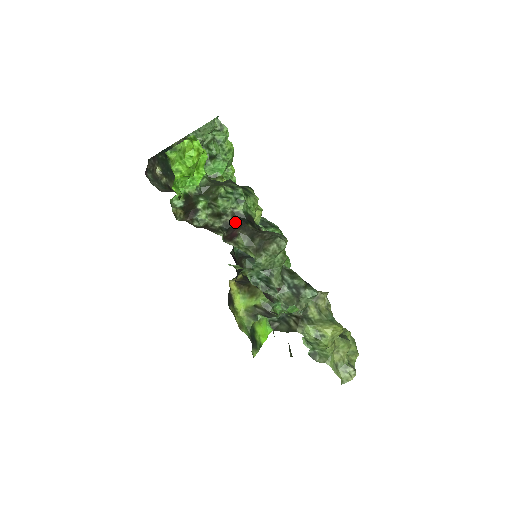
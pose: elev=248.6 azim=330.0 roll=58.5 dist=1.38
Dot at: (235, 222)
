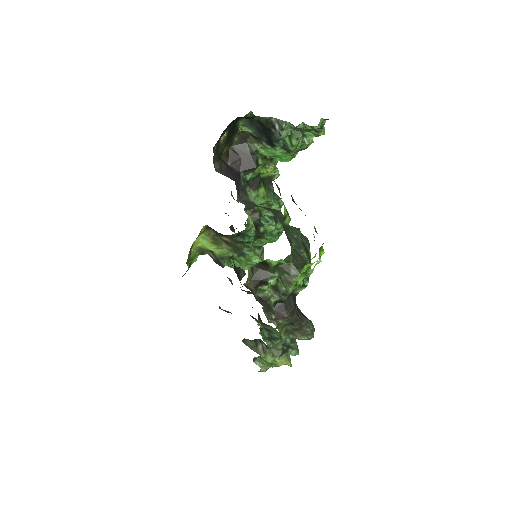
Dot at: (287, 301)
